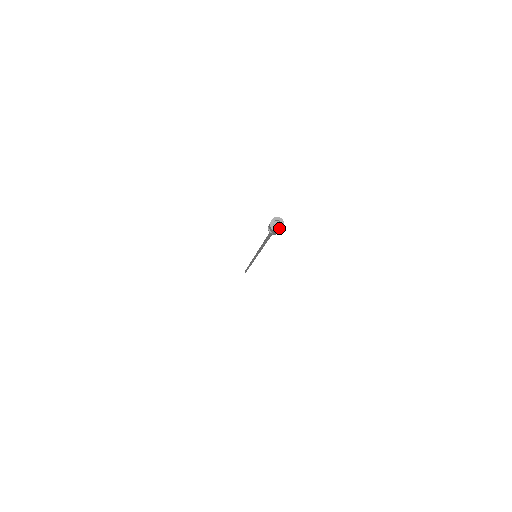
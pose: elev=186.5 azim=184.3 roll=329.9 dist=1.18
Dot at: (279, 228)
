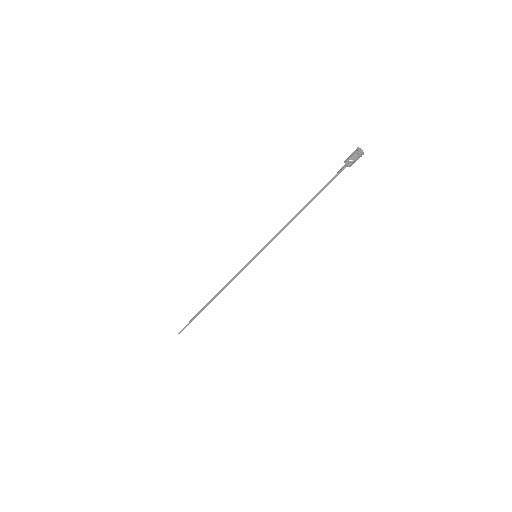
Dot at: (363, 153)
